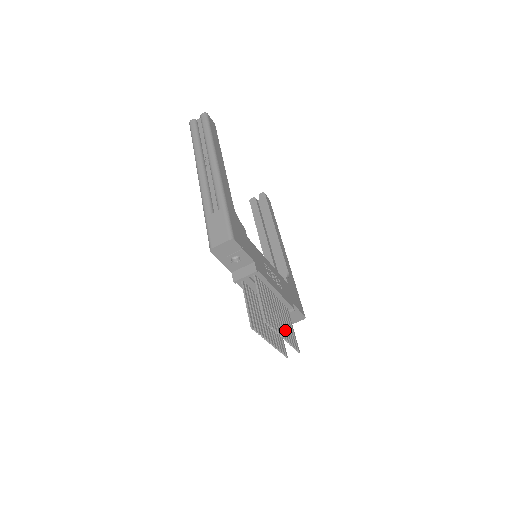
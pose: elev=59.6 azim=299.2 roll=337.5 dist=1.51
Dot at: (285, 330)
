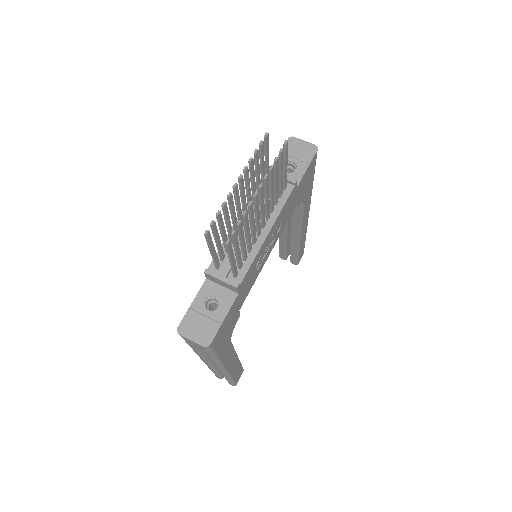
Dot at: (253, 214)
